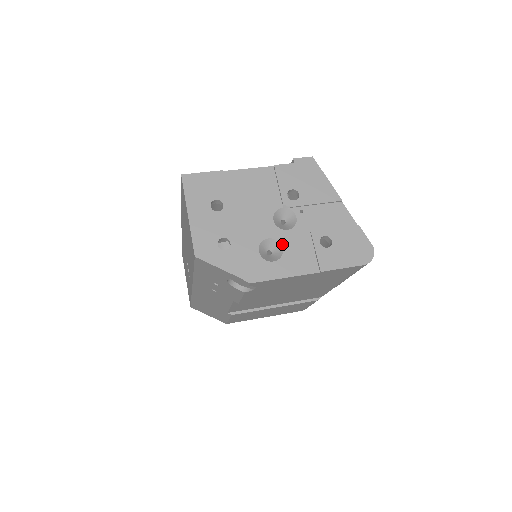
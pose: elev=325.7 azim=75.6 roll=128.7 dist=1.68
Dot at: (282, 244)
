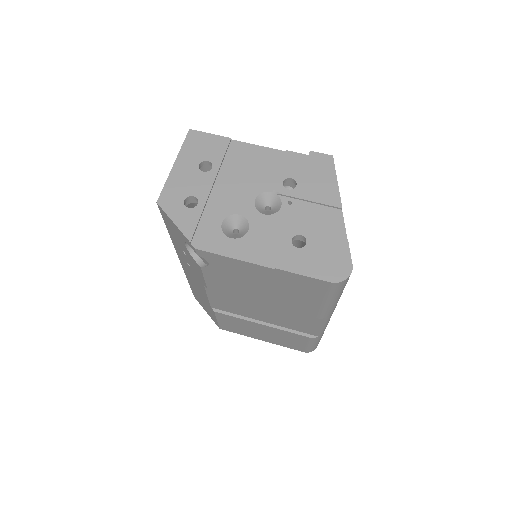
Dot at: (250, 225)
